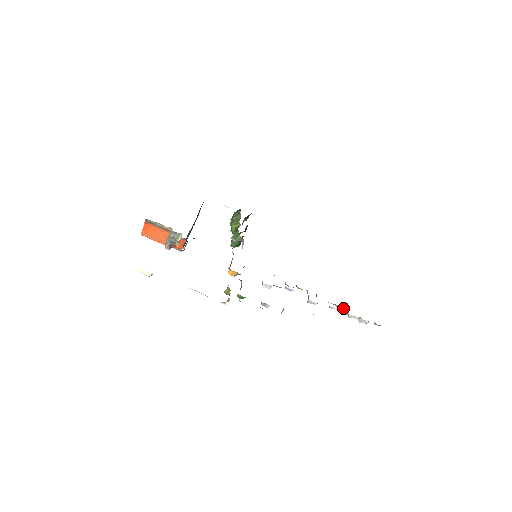
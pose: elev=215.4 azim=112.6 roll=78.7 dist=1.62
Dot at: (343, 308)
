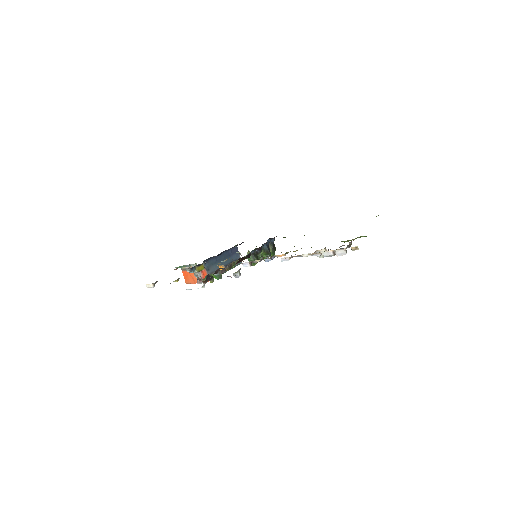
Dot at: occluded
